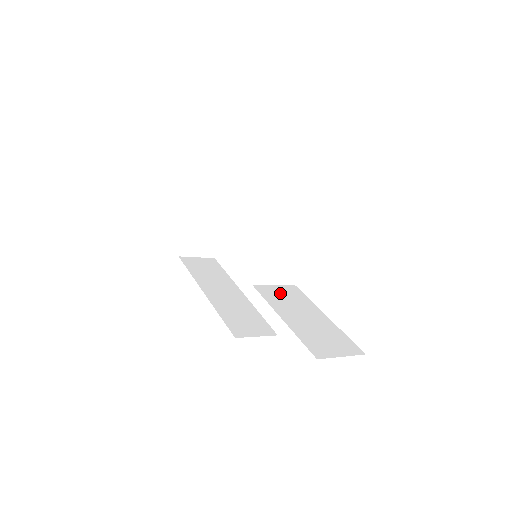
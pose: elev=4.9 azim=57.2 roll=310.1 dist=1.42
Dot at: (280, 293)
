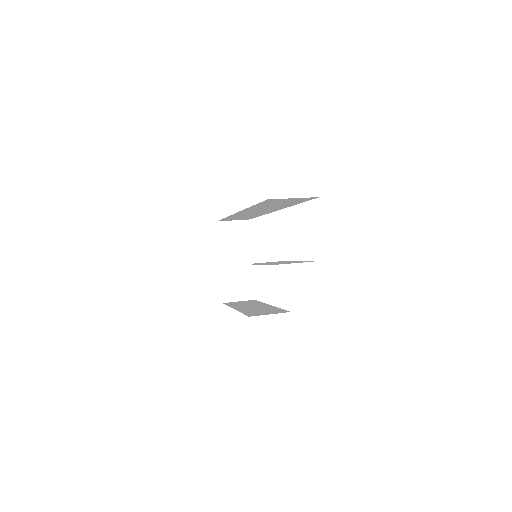
Dot at: occluded
